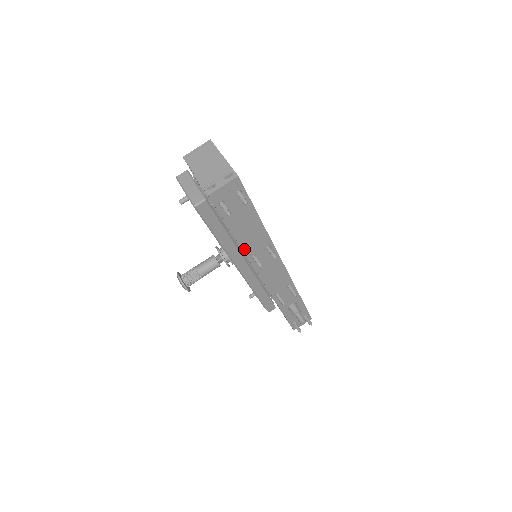
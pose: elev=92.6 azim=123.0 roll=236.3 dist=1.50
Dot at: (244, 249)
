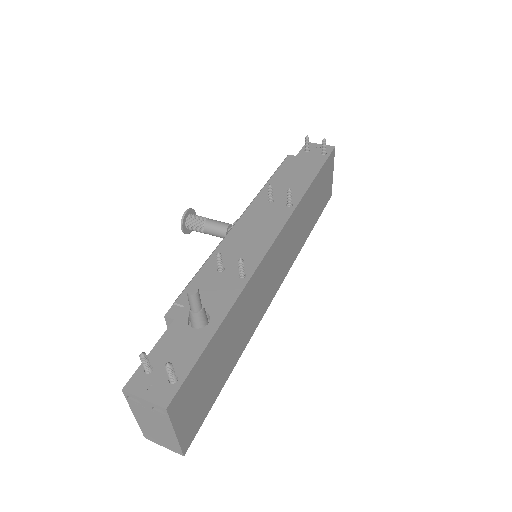
Dot at: (274, 188)
